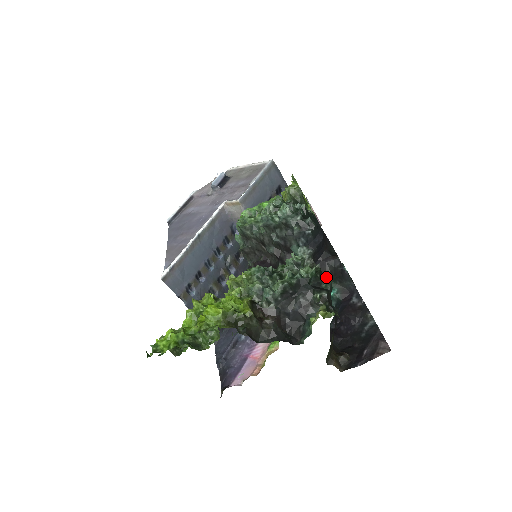
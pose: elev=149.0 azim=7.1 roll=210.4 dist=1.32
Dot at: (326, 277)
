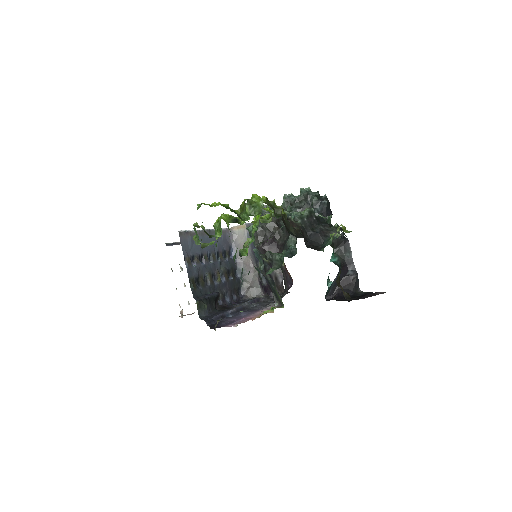
Dot at: (330, 245)
